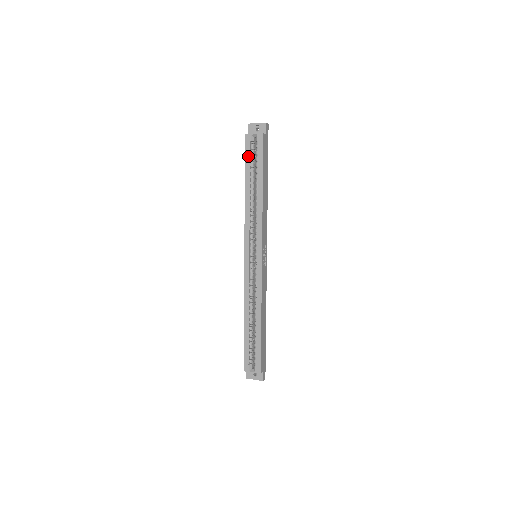
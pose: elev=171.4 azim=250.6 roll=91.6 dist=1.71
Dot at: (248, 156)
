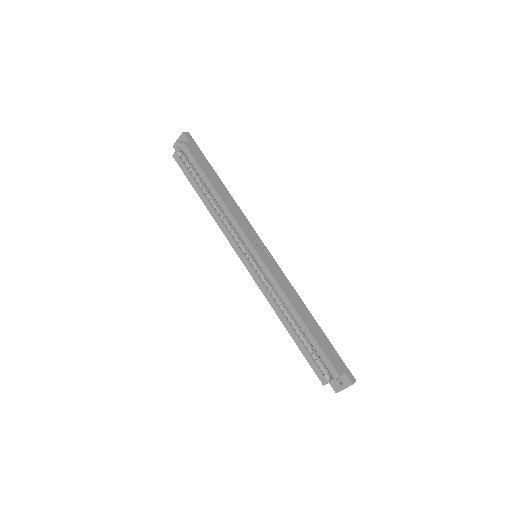
Dot at: (186, 171)
